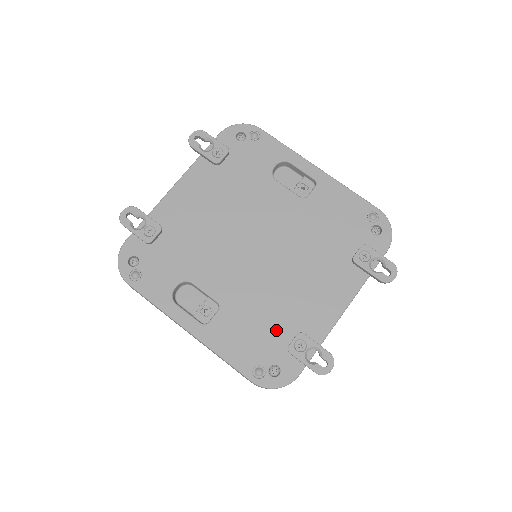
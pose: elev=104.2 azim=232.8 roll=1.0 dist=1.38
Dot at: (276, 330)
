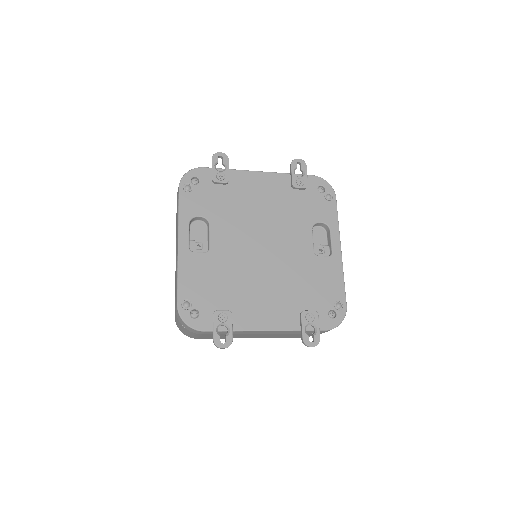
Dot at: (221, 296)
